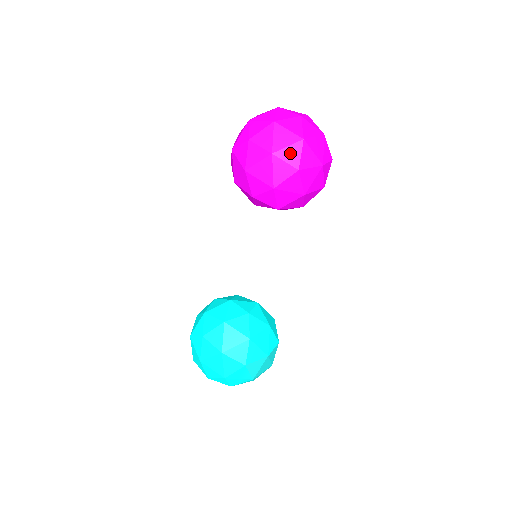
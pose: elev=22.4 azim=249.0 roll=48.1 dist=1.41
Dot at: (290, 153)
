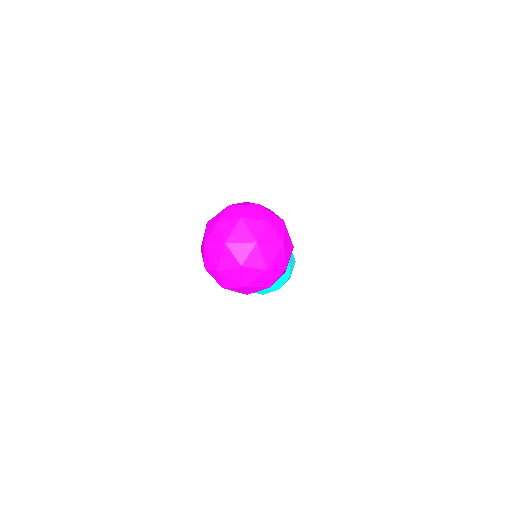
Dot at: (236, 290)
